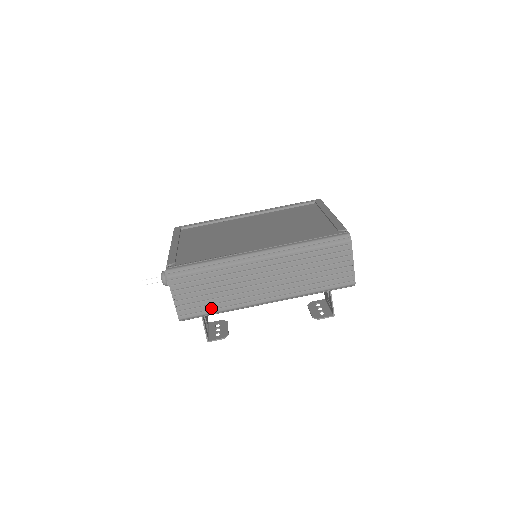
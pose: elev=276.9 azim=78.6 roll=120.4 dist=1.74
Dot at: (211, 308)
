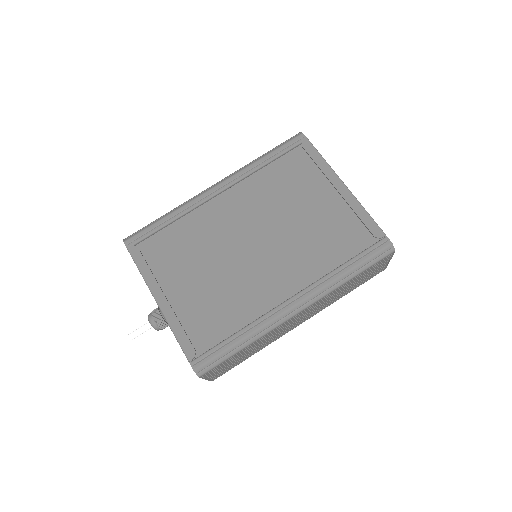
Dot at: (245, 359)
